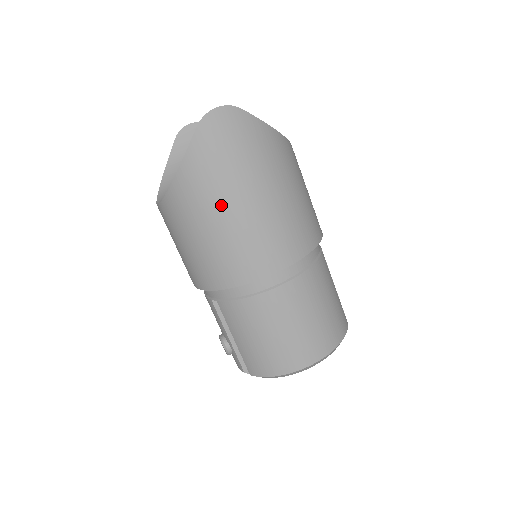
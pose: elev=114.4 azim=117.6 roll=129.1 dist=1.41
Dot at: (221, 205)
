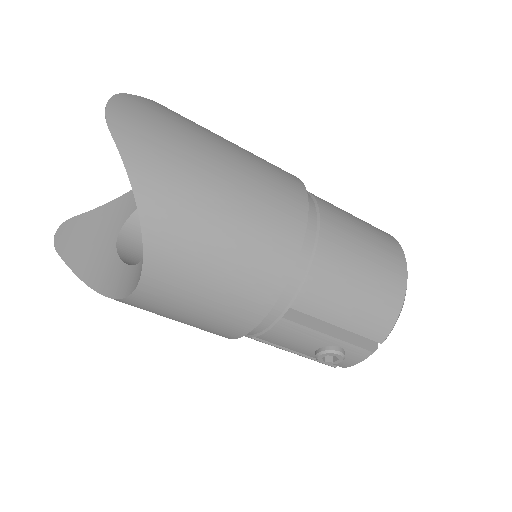
Dot at: (208, 190)
